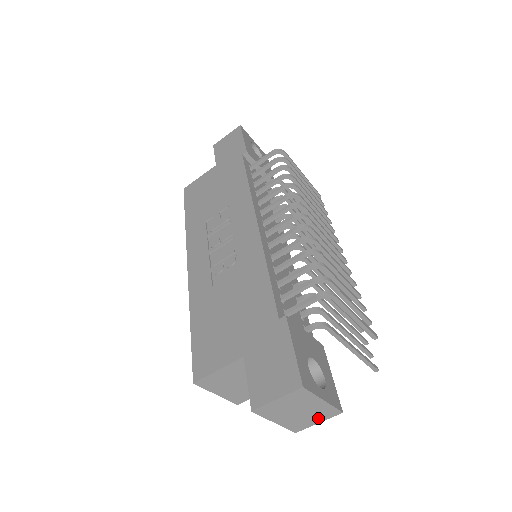
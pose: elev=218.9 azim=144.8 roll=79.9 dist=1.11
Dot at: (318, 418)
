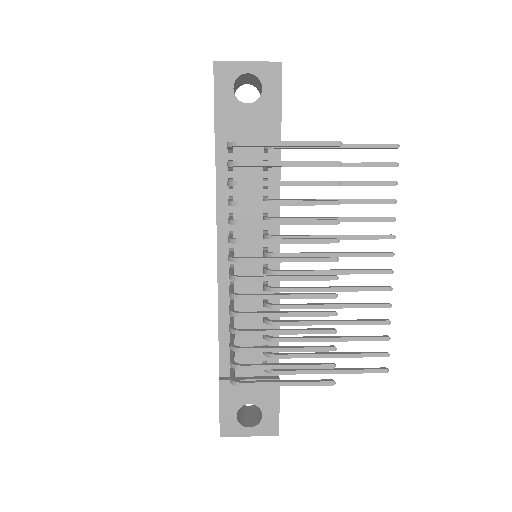
Dot at: occluded
